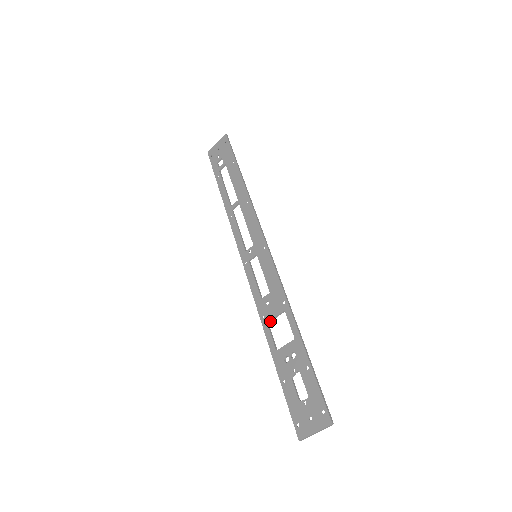
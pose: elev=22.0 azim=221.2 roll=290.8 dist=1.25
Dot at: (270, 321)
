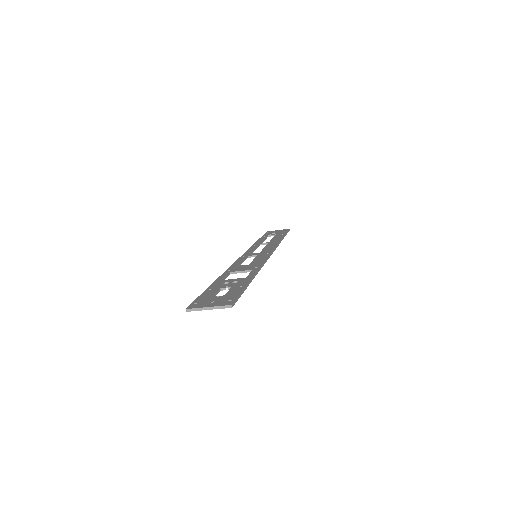
Dot at: (233, 273)
